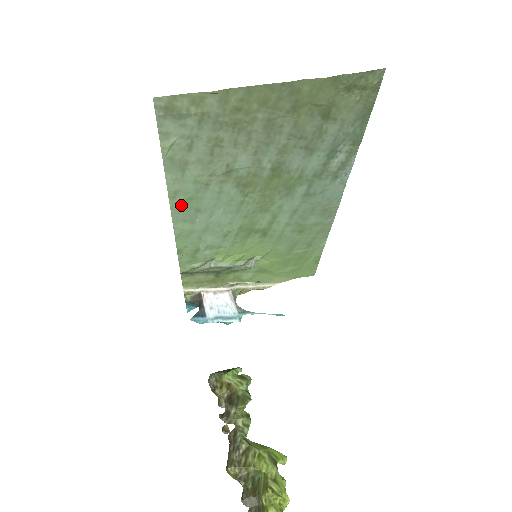
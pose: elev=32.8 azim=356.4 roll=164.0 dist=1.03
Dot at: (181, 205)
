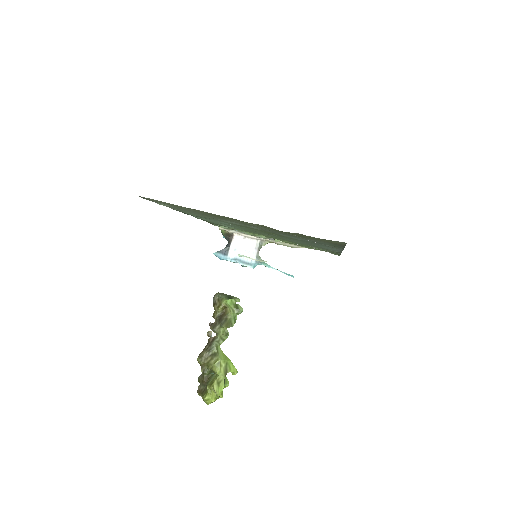
Dot at: (192, 215)
